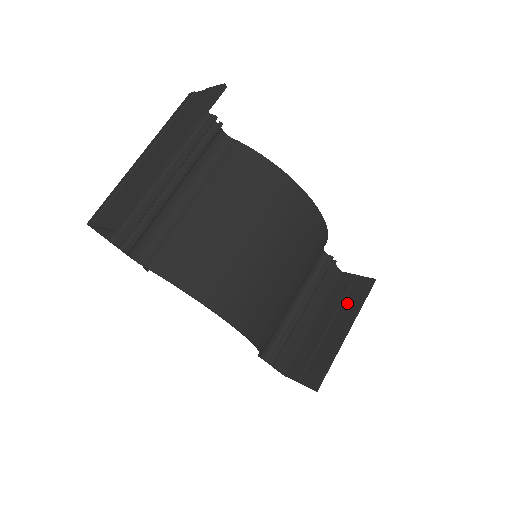
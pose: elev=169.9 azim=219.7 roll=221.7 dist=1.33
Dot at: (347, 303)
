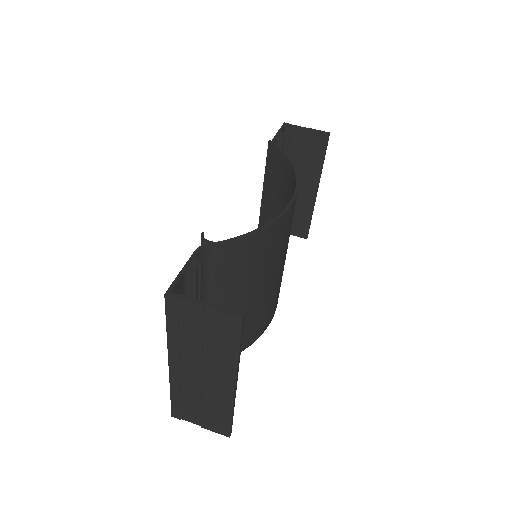
Dot at: (307, 162)
